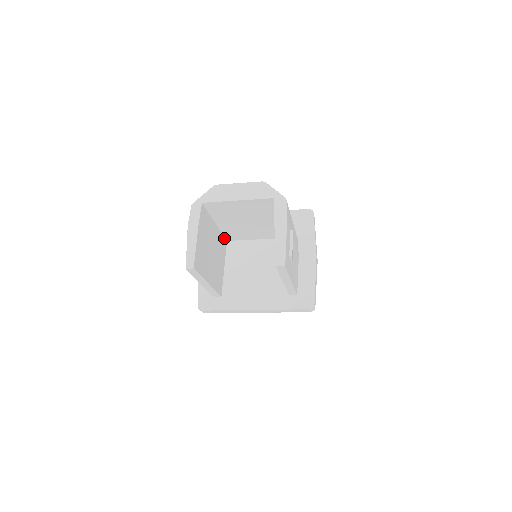
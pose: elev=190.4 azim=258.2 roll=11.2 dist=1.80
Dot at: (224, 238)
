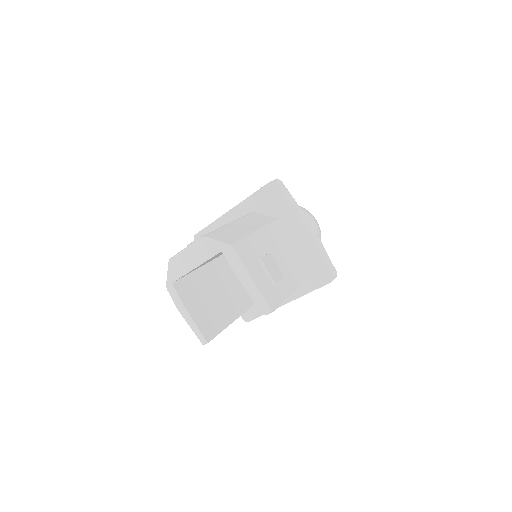
Dot at: (219, 257)
